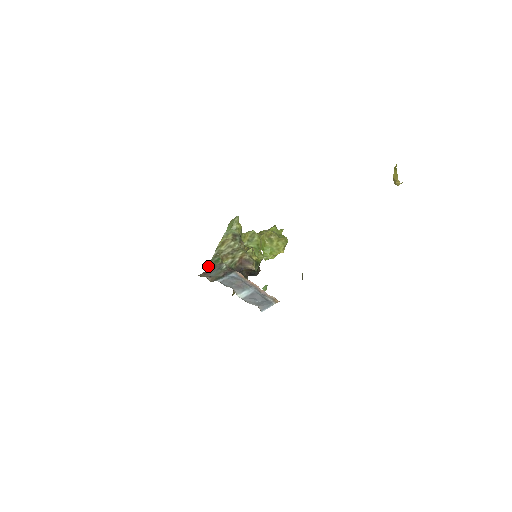
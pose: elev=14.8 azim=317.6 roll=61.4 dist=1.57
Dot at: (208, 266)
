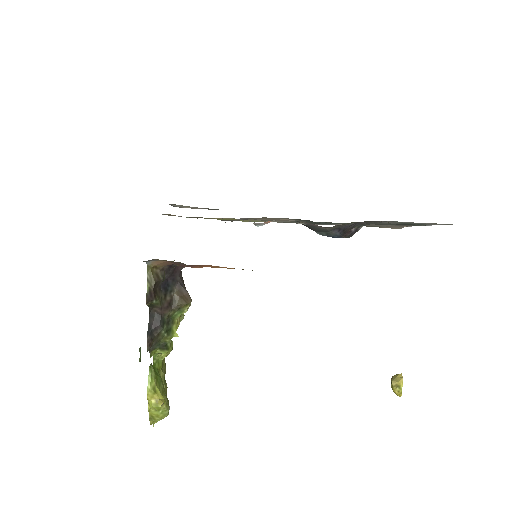
Dot at: occluded
